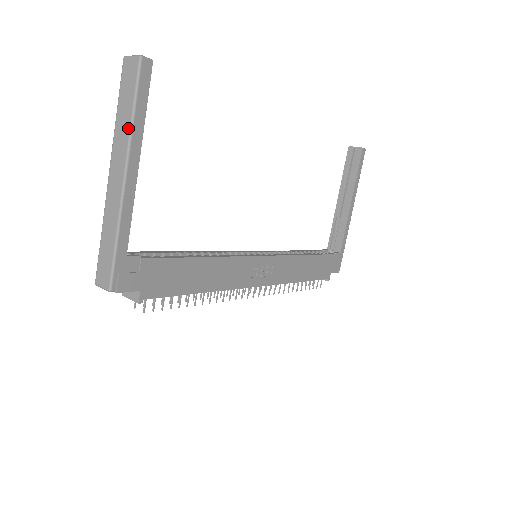
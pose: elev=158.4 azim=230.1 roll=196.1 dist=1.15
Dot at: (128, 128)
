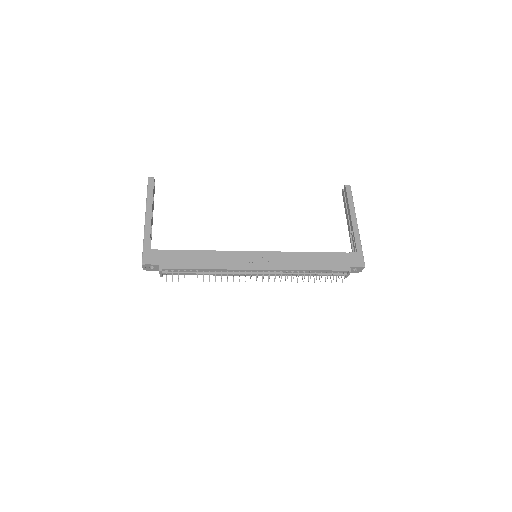
Dot at: (146, 202)
